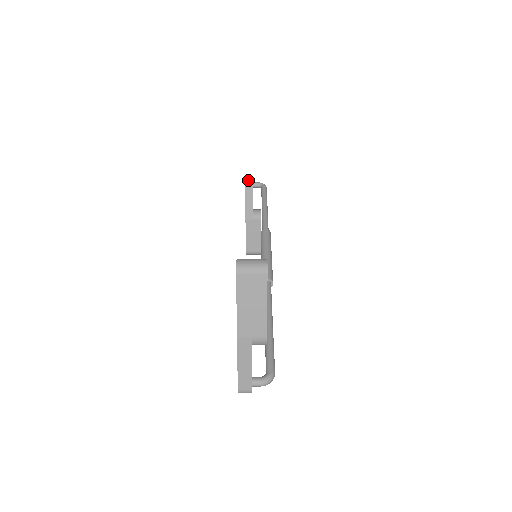
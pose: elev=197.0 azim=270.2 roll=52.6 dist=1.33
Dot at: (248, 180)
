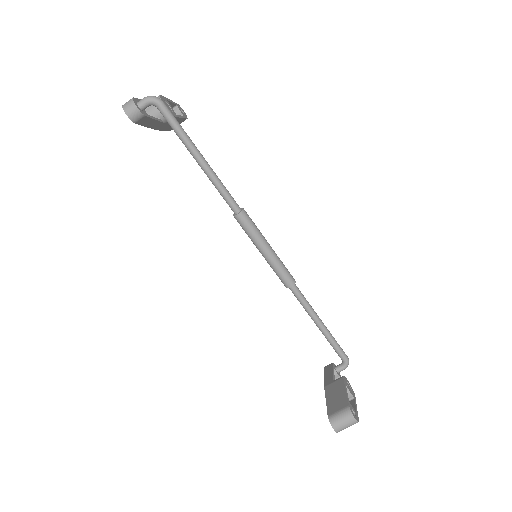
Dot at: occluded
